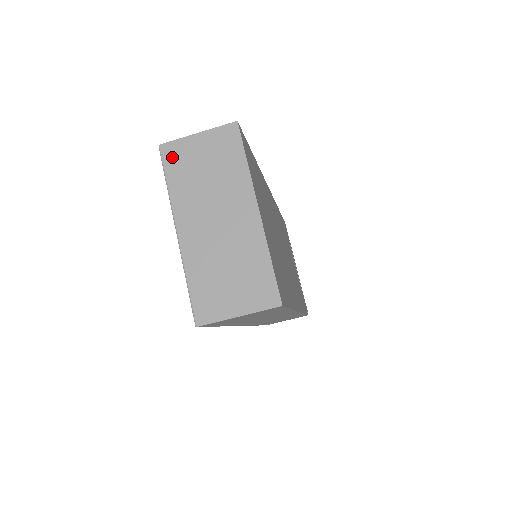
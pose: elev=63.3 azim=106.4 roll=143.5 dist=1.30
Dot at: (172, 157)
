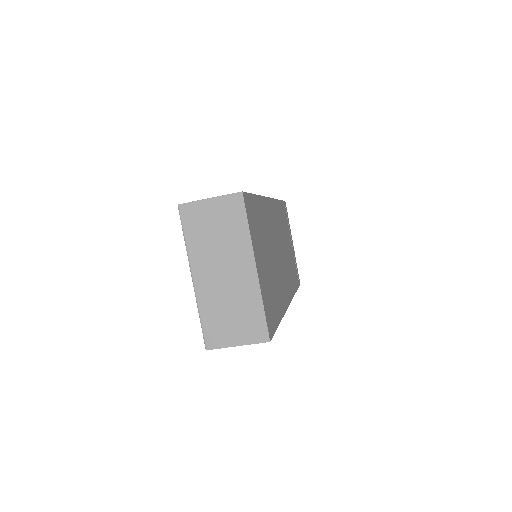
Dot at: (189, 216)
